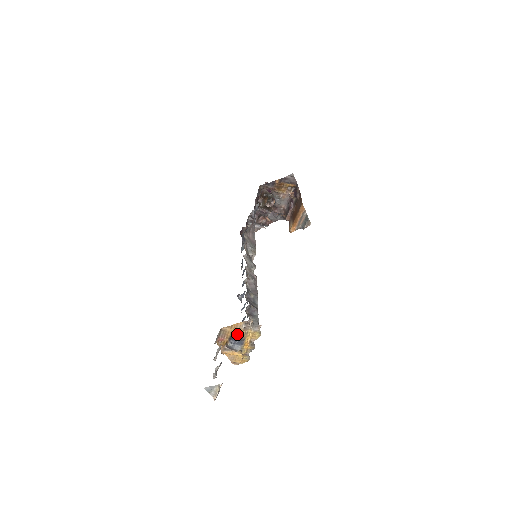
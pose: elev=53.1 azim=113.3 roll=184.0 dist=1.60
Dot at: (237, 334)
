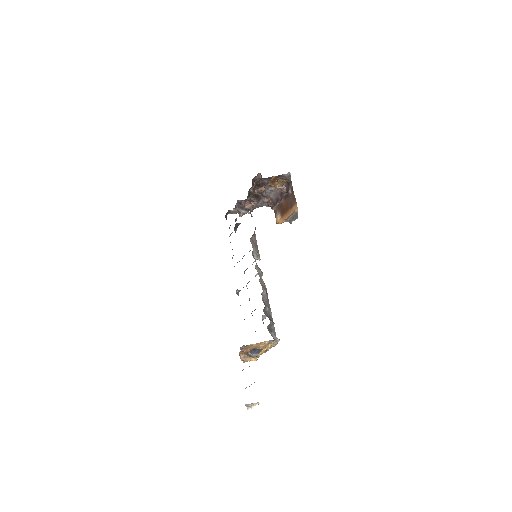
Dot at: (259, 347)
